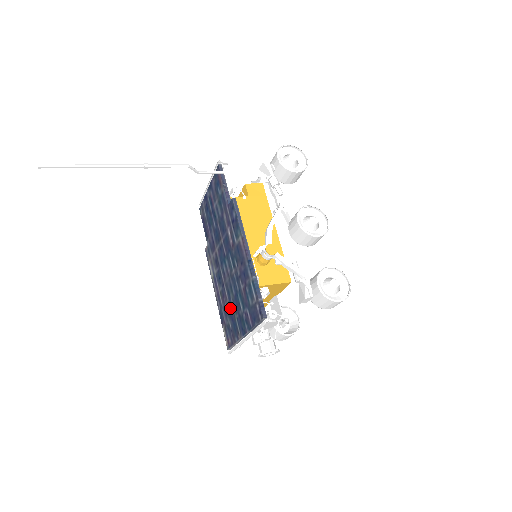
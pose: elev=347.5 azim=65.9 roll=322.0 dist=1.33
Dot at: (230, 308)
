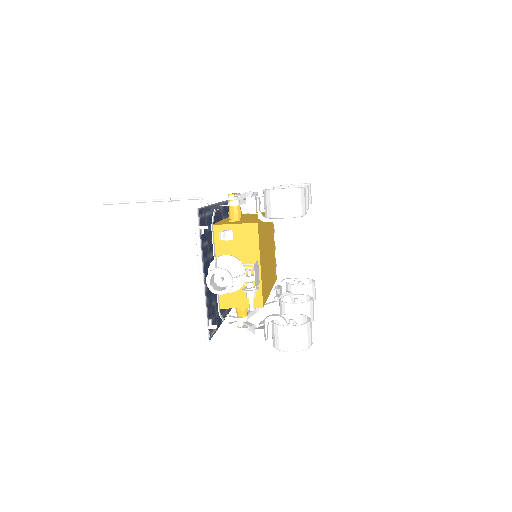
Dot at: occluded
